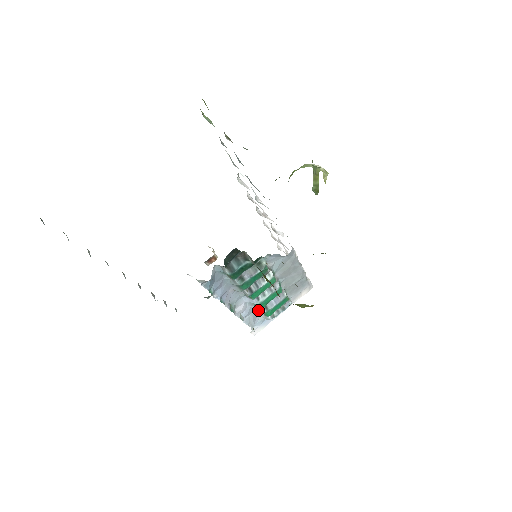
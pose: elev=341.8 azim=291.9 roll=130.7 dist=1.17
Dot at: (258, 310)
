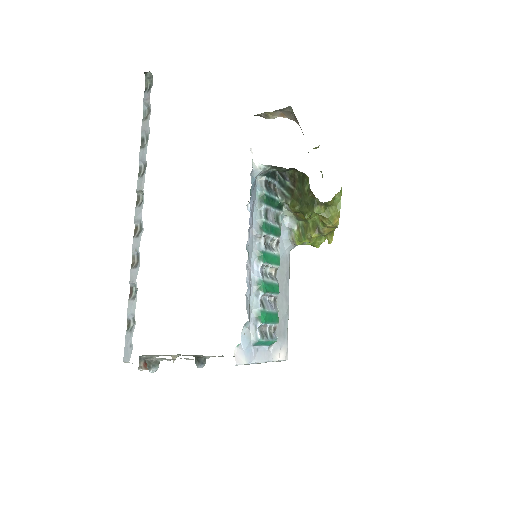
Dot at: (254, 307)
